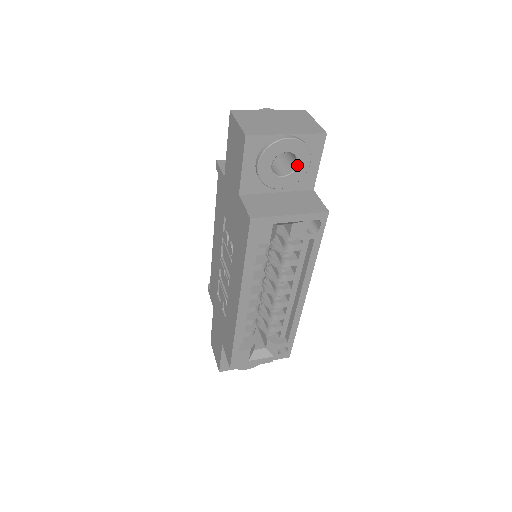
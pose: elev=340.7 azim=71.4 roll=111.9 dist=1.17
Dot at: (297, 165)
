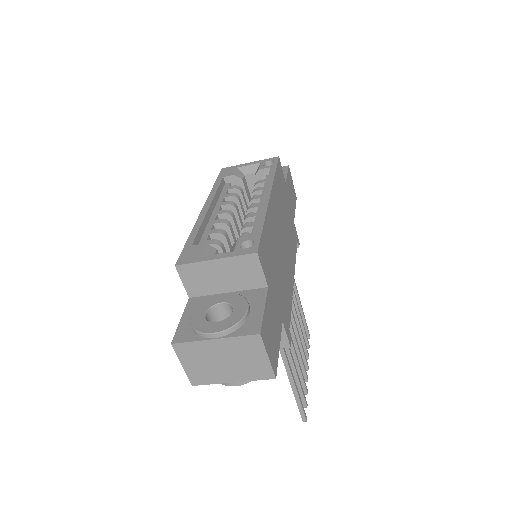
Dot at: occluded
